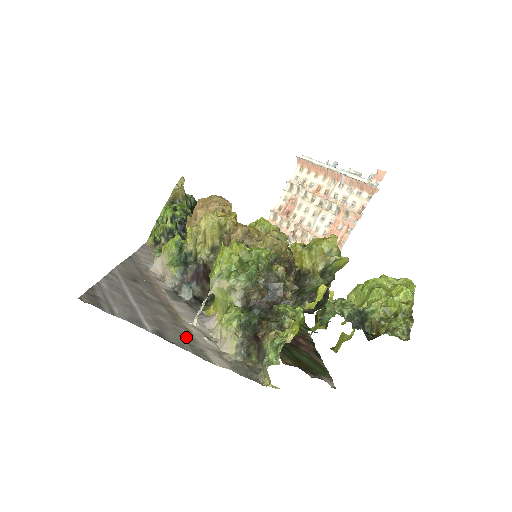
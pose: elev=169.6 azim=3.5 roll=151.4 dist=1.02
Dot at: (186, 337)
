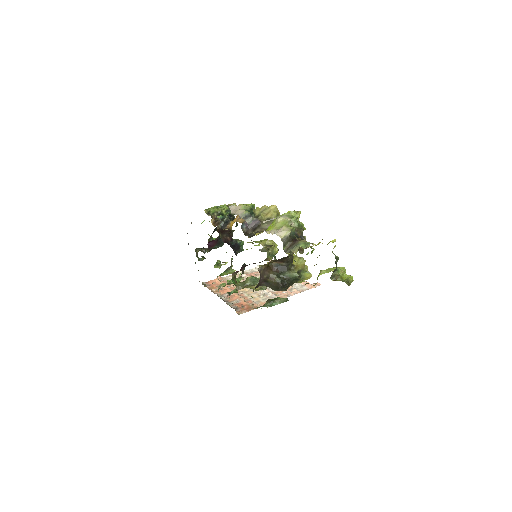
Dot at: occluded
